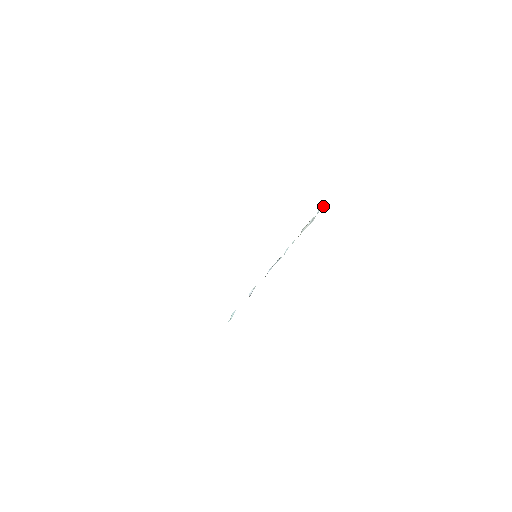
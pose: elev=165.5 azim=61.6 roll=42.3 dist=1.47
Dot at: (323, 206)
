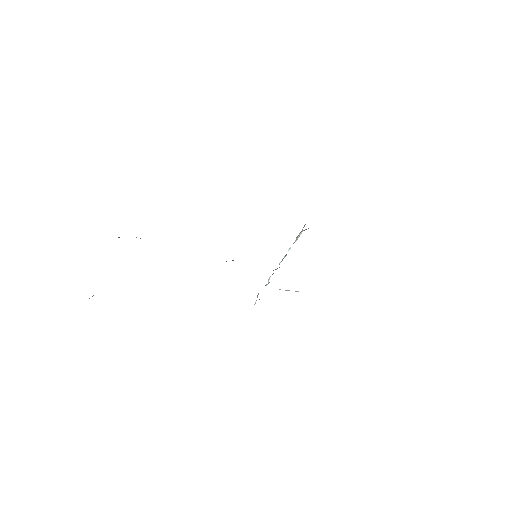
Dot at: occluded
